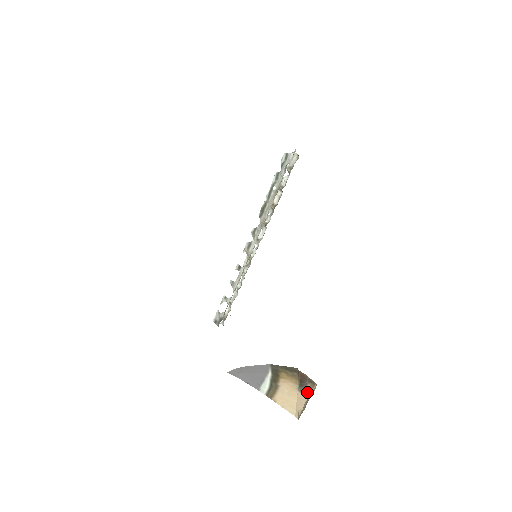
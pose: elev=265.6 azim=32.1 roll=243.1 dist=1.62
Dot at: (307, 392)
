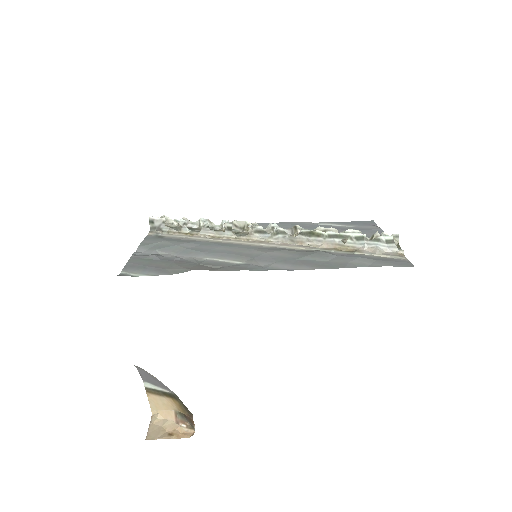
Dot at: (181, 424)
